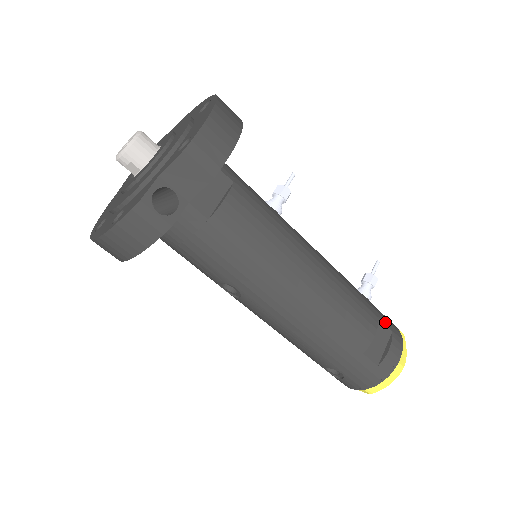
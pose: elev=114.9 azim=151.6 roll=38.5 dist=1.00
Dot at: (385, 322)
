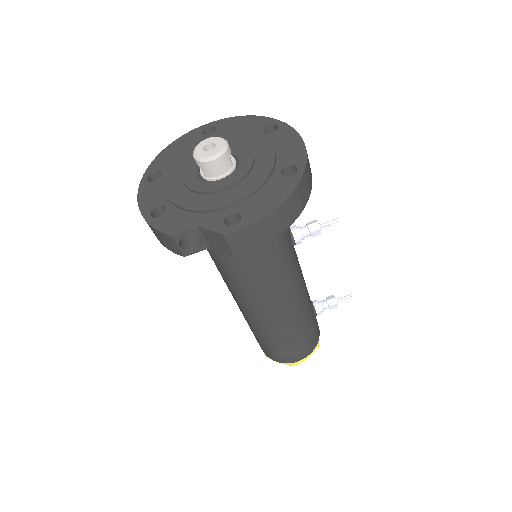
Dot at: (309, 340)
